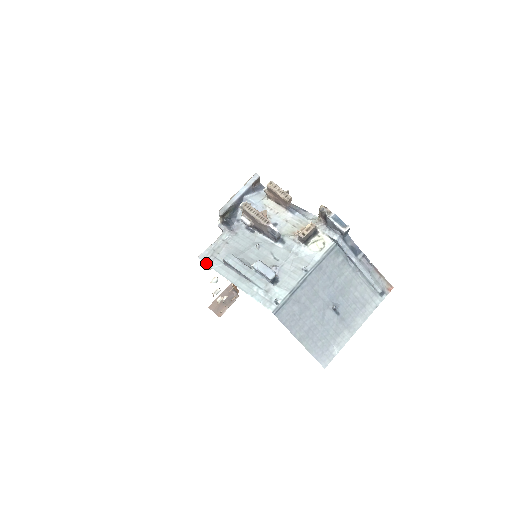
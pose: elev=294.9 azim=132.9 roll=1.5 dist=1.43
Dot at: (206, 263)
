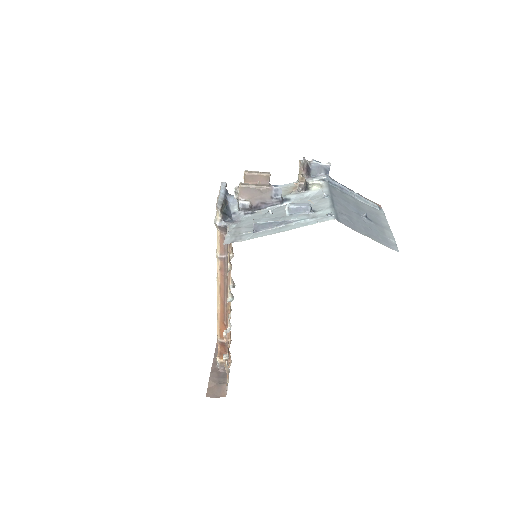
Dot at: occluded
